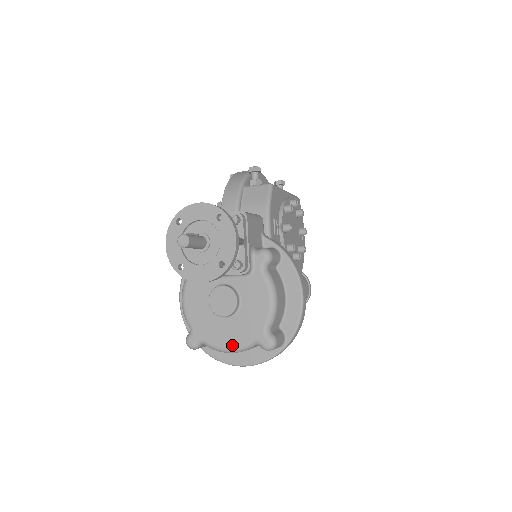
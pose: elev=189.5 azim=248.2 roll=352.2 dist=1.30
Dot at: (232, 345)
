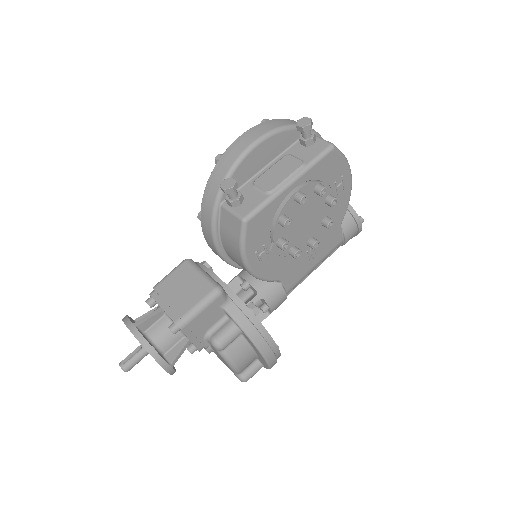
Dot at: (220, 359)
